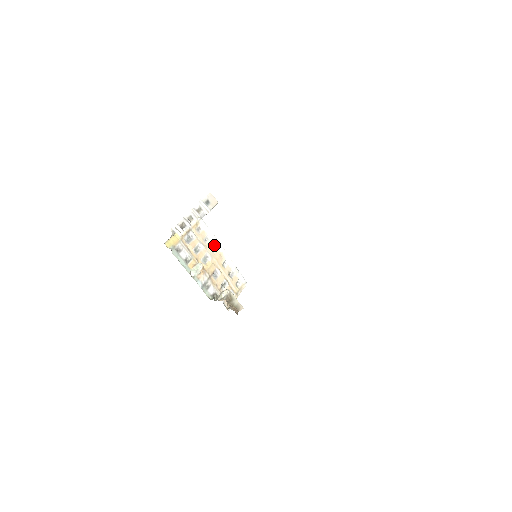
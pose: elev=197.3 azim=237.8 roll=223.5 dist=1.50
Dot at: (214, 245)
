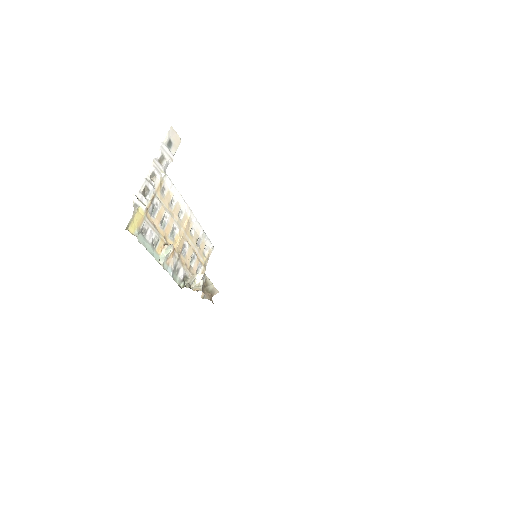
Dot at: (180, 208)
